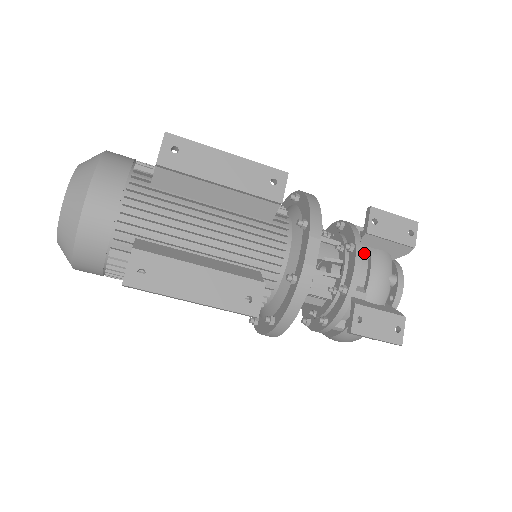
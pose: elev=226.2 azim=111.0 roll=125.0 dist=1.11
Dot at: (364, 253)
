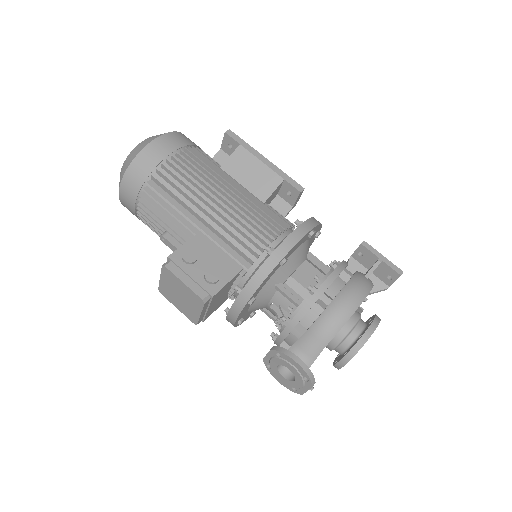
Dot at: occluded
